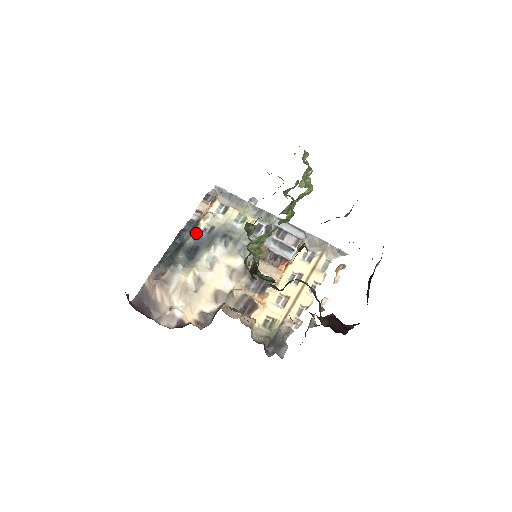
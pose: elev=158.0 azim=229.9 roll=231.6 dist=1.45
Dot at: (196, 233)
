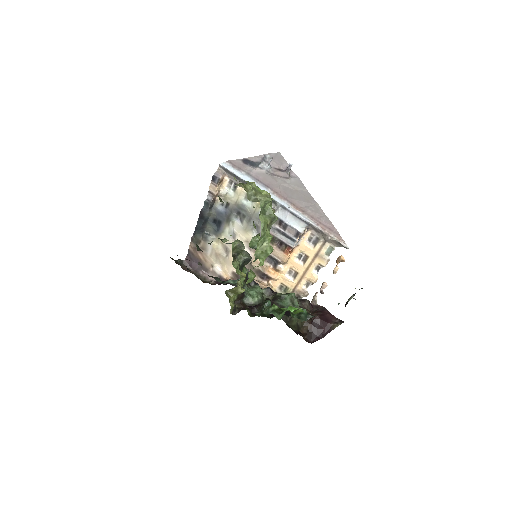
Dot at: (216, 208)
